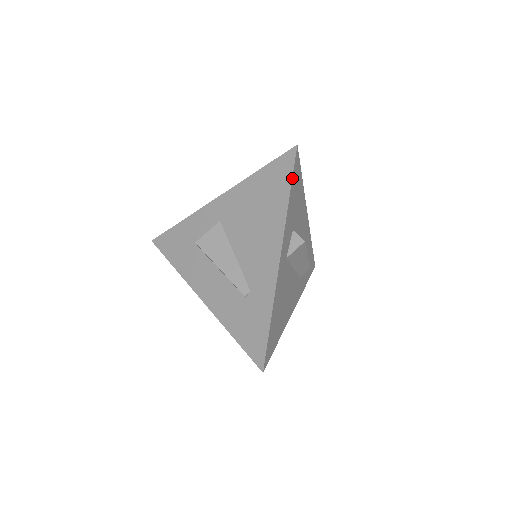
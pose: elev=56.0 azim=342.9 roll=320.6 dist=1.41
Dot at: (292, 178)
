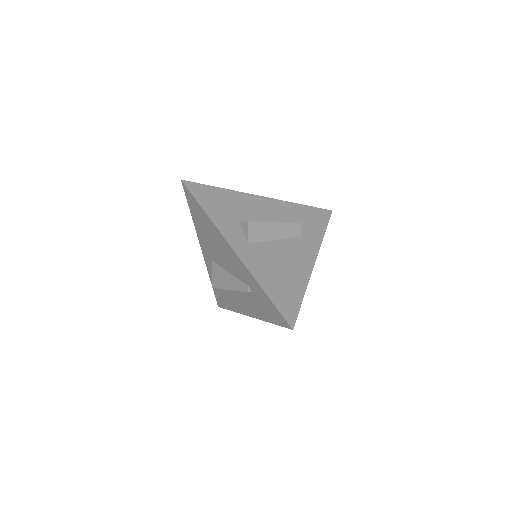
Dot at: (196, 200)
